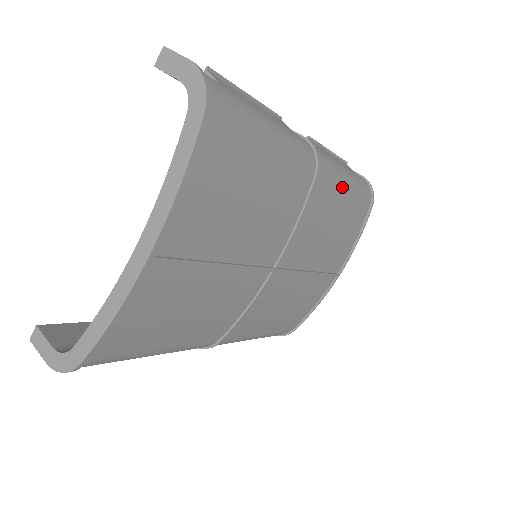
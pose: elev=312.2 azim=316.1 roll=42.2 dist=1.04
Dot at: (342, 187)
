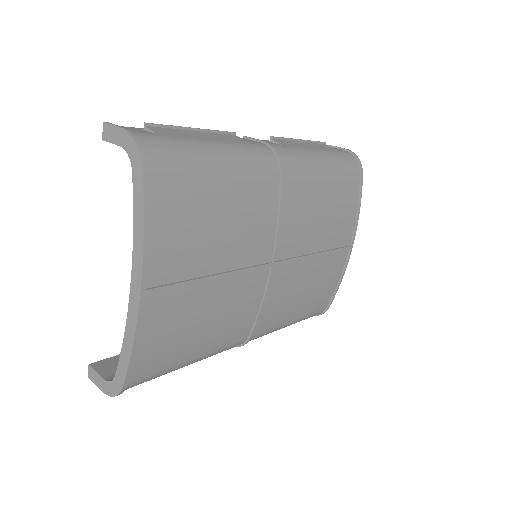
Dot at: (317, 170)
